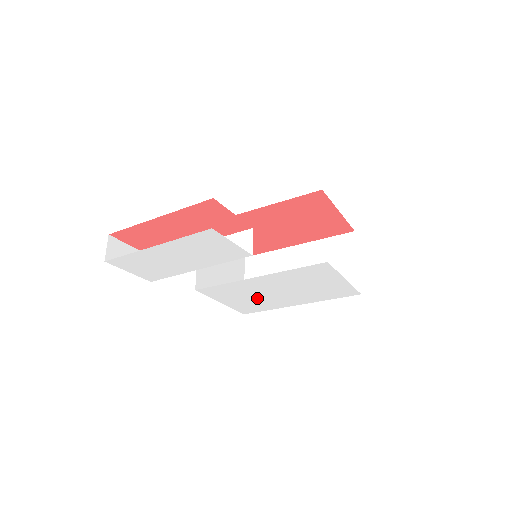
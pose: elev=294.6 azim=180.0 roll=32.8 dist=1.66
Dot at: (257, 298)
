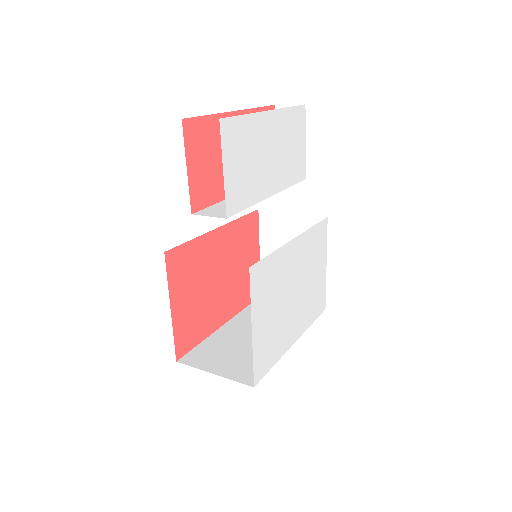
Dot at: (278, 313)
